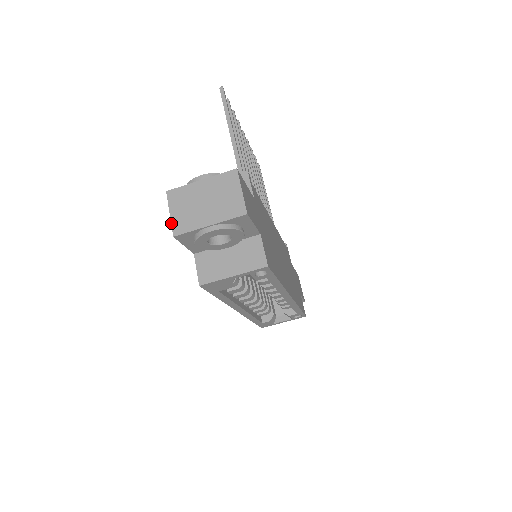
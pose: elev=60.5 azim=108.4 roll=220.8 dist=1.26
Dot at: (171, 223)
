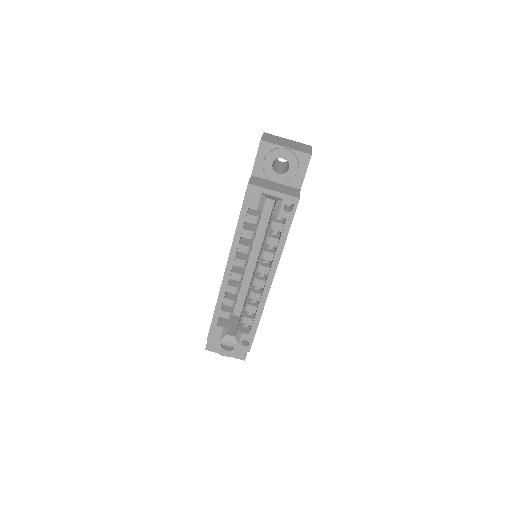
Dot at: (262, 137)
